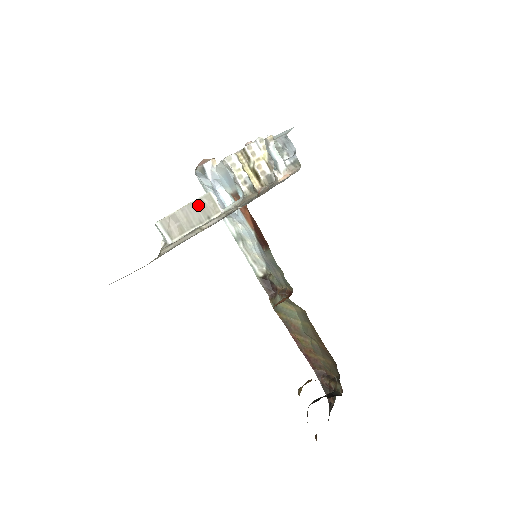
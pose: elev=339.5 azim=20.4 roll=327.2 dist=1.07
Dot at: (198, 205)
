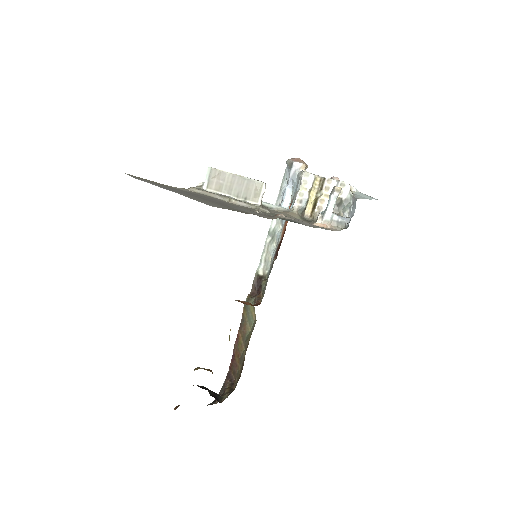
Dot at: (247, 183)
